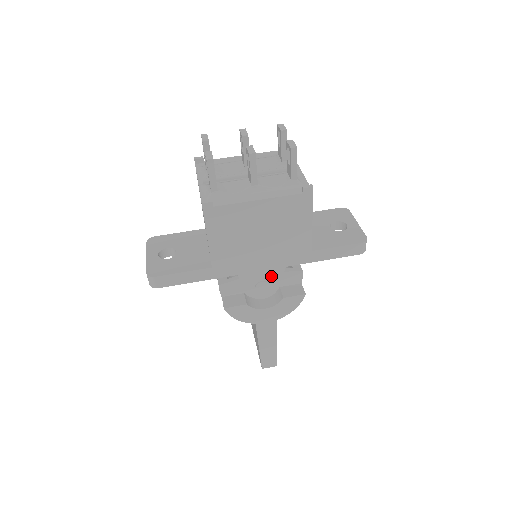
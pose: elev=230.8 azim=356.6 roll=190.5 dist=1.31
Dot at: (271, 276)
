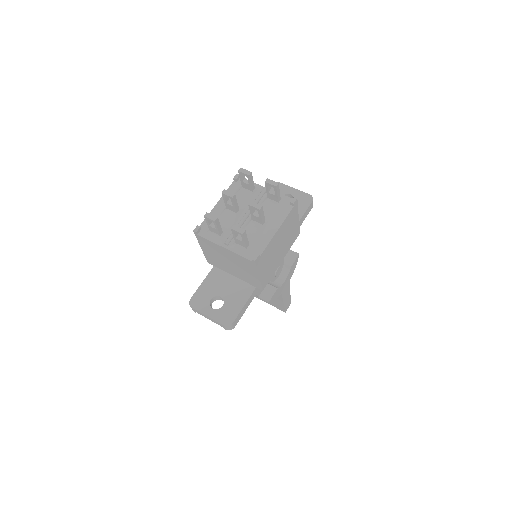
Dot at: occluded
